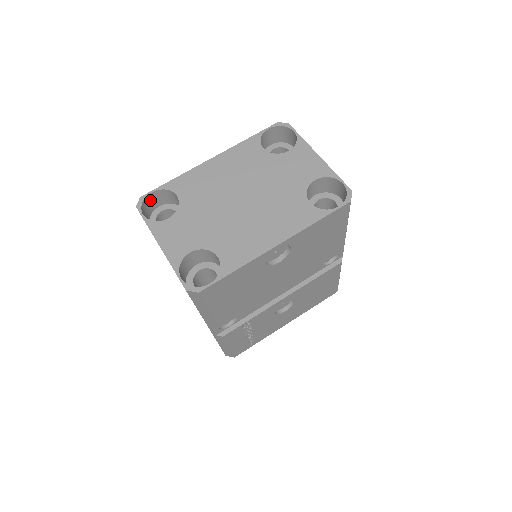
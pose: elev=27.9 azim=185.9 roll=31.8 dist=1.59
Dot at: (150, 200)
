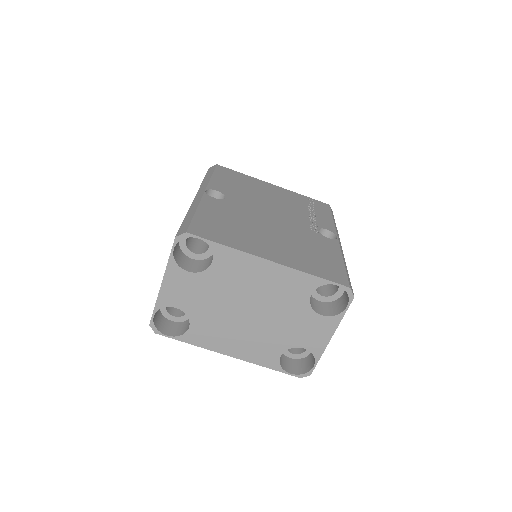
Dot at: (195, 233)
